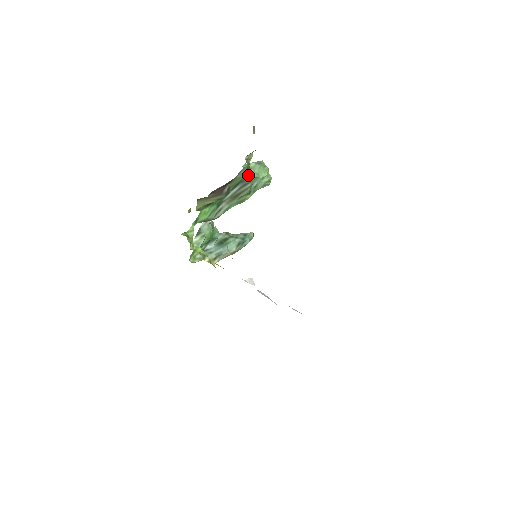
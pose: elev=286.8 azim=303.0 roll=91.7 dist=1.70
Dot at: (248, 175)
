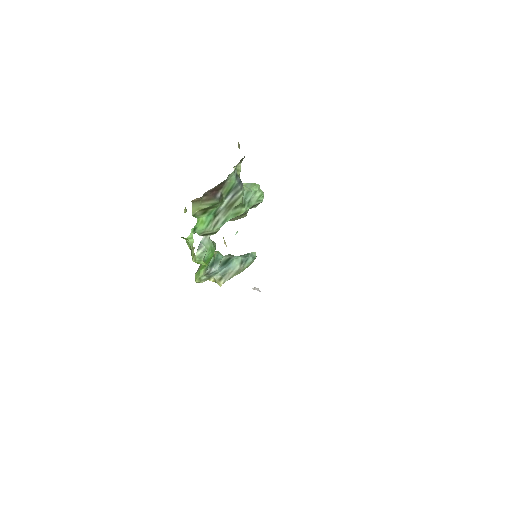
Dot at: (238, 182)
